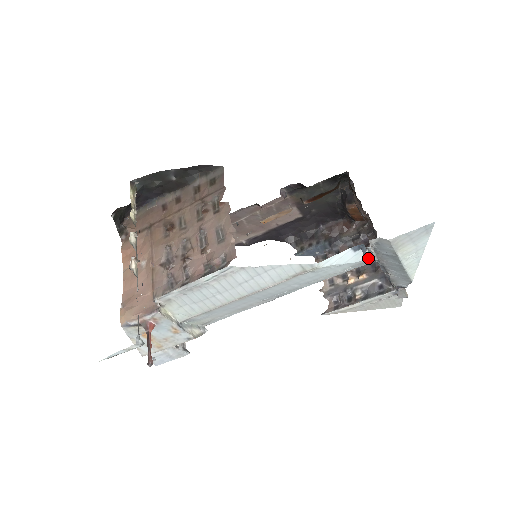
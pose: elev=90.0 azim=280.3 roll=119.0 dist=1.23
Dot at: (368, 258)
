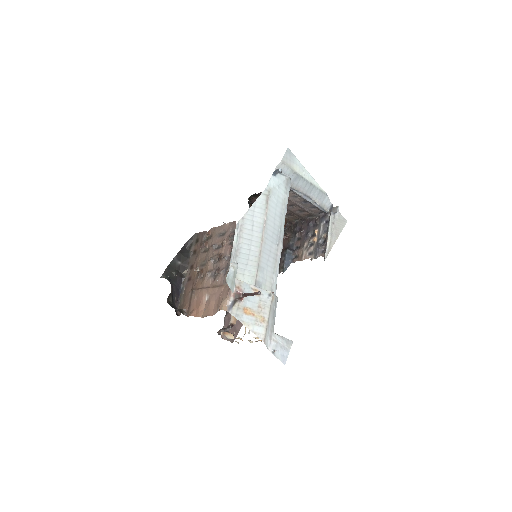
Dot at: (285, 178)
